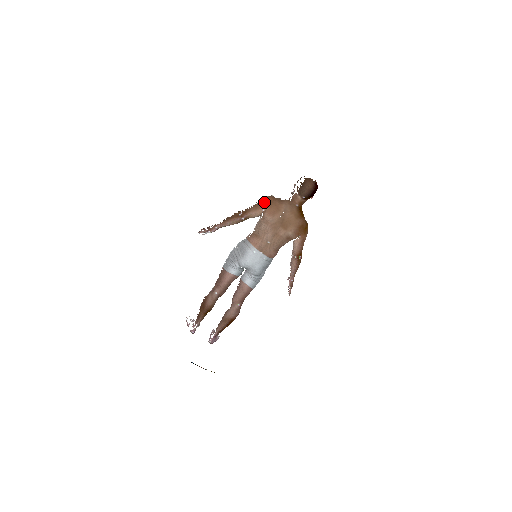
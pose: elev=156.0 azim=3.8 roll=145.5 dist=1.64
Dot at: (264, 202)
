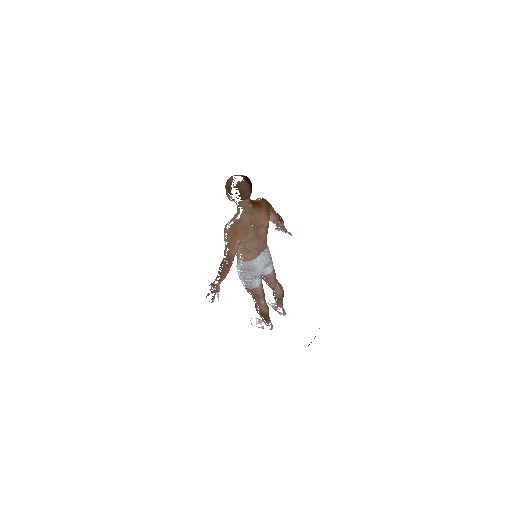
Dot at: (232, 237)
